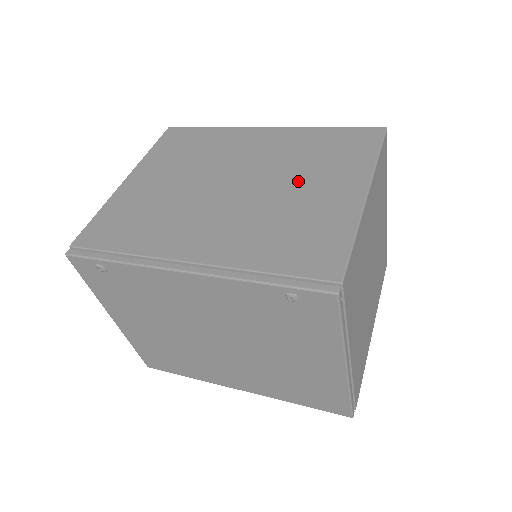
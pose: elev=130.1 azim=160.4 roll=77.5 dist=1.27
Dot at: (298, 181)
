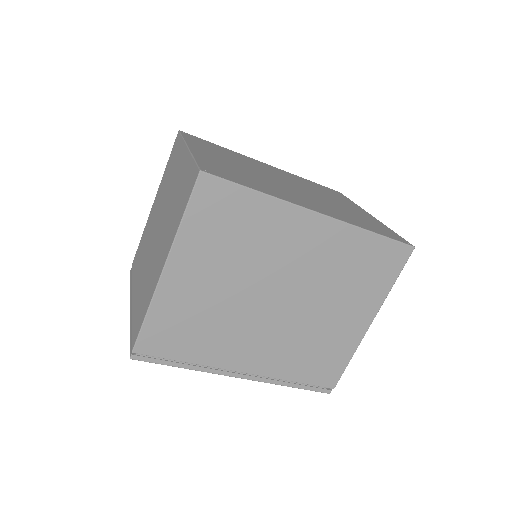
Dot at: (330, 304)
